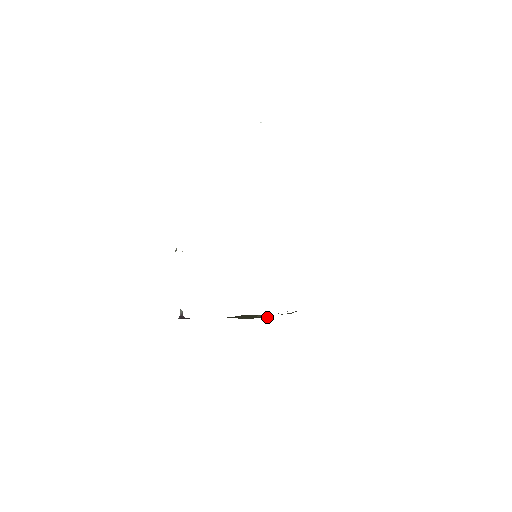
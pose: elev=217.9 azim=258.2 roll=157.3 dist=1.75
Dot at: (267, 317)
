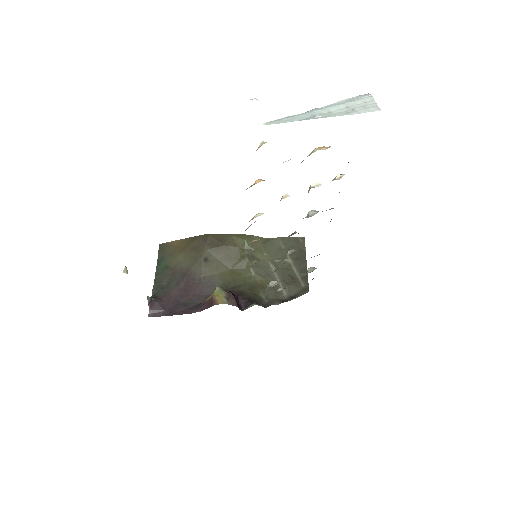
Dot at: (254, 249)
